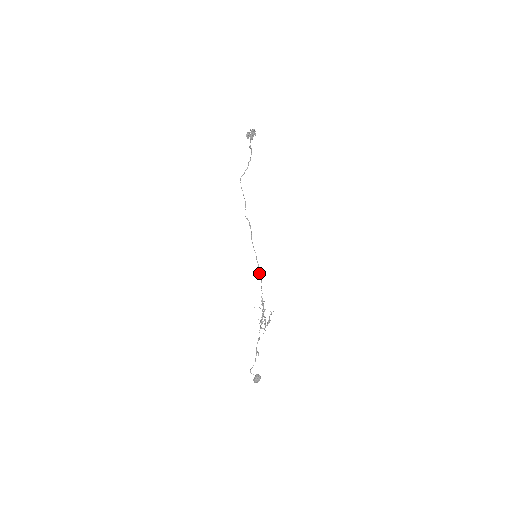
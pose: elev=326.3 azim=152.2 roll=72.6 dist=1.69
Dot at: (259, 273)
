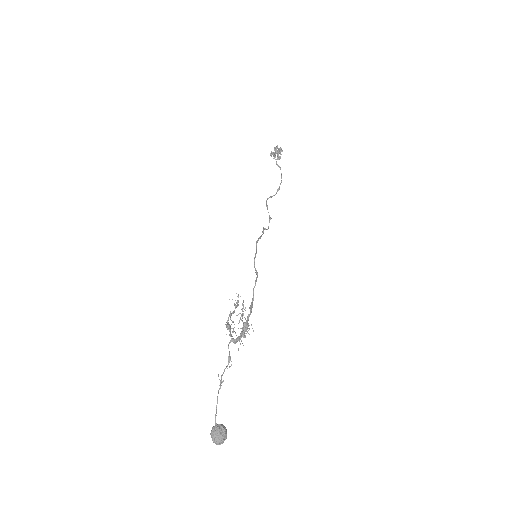
Dot at: occluded
